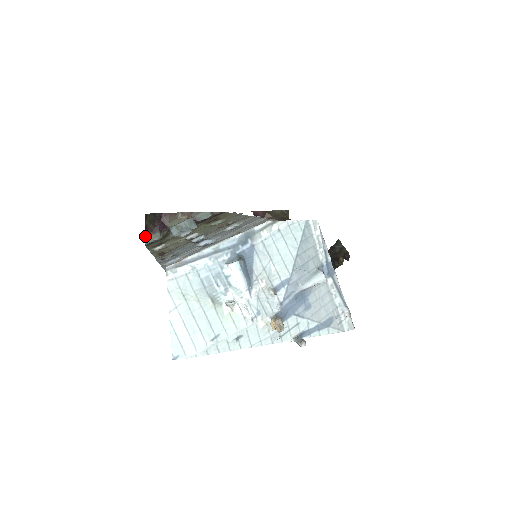
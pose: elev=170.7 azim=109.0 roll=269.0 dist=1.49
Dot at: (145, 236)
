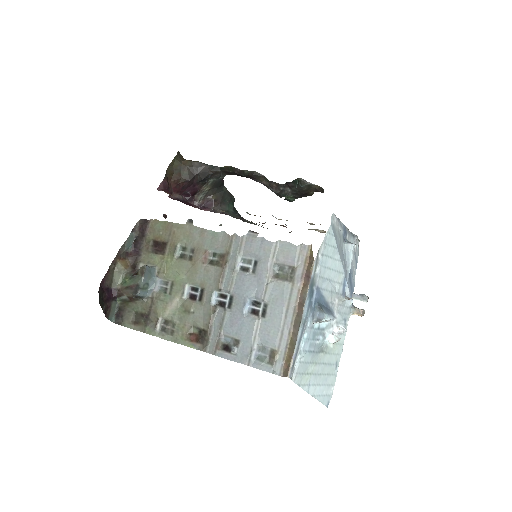
Dot at: (107, 318)
